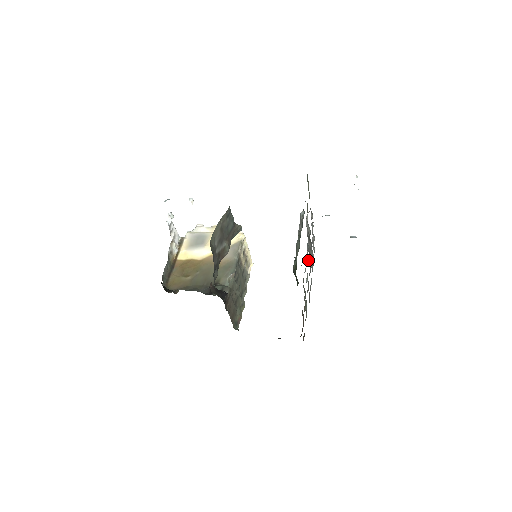
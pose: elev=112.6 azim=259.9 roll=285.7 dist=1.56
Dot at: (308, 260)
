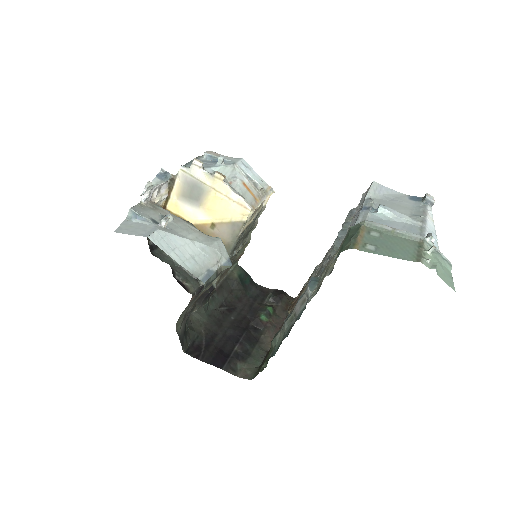
Dot at: (325, 262)
